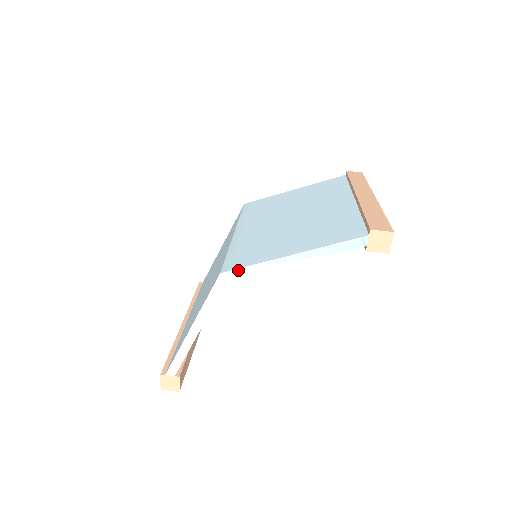
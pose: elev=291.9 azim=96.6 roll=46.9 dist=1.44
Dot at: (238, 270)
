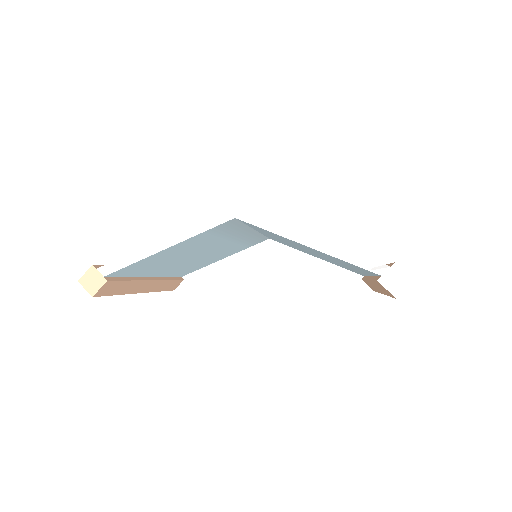
Dot at: (253, 215)
